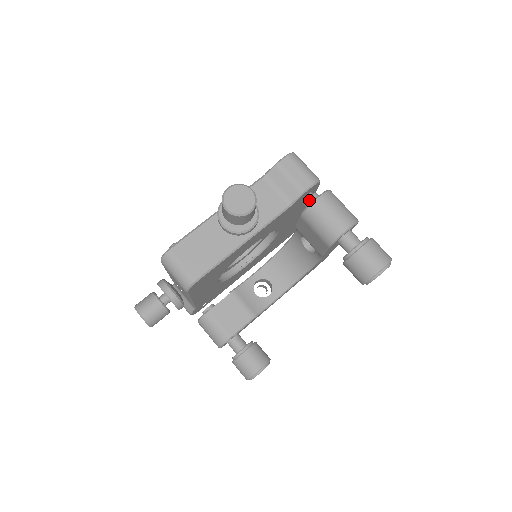
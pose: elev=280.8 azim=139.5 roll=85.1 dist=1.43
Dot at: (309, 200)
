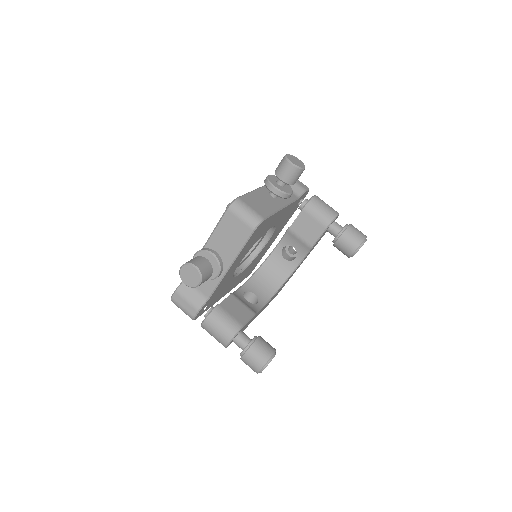
Dot at: (305, 201)
